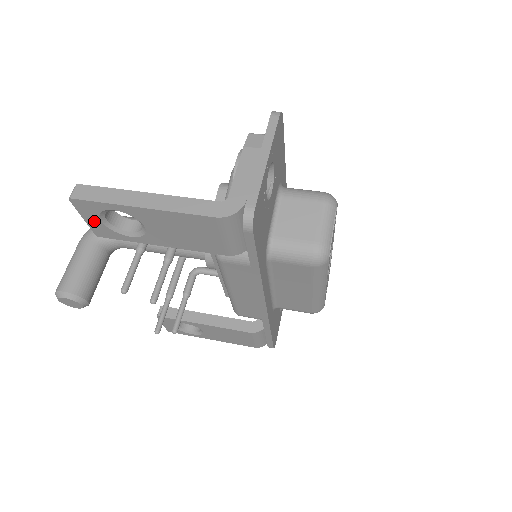
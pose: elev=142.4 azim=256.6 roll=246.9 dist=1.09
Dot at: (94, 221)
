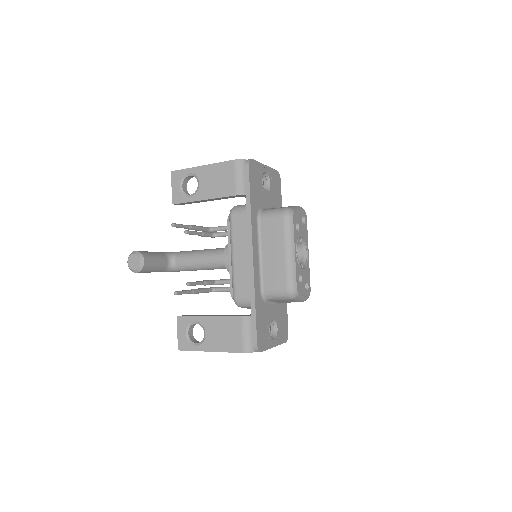
Dot at: (176, 188)
